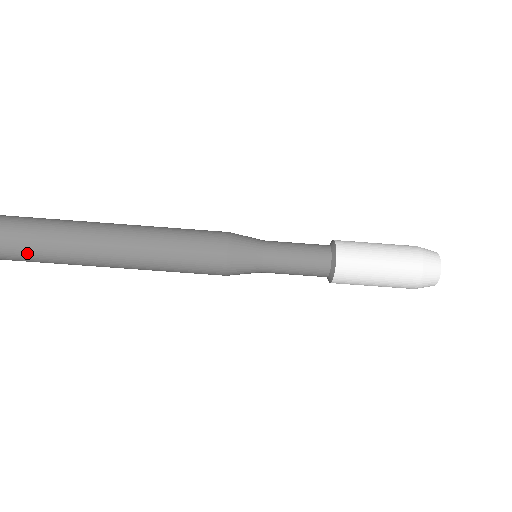
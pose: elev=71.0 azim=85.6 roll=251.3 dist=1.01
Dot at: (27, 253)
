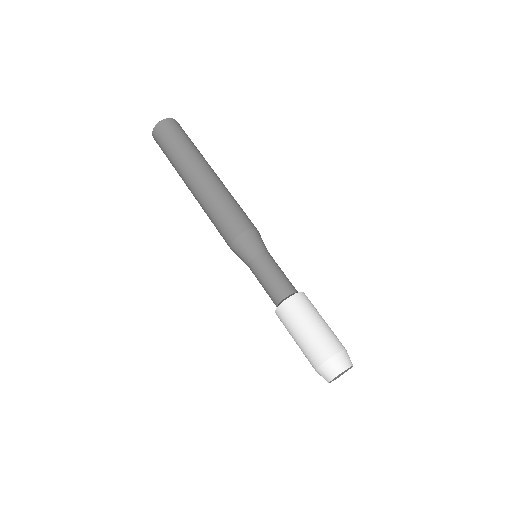
Dot at: (181, 133)
